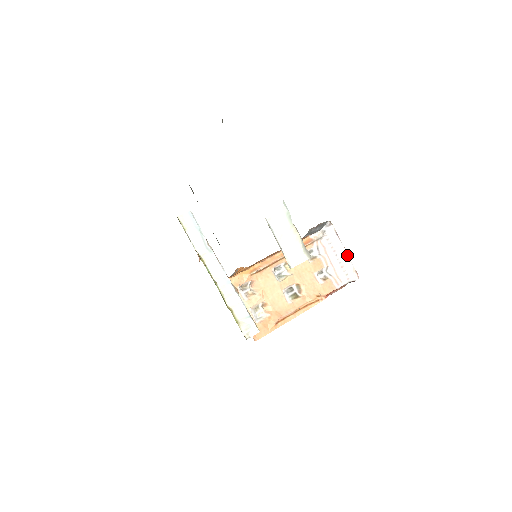
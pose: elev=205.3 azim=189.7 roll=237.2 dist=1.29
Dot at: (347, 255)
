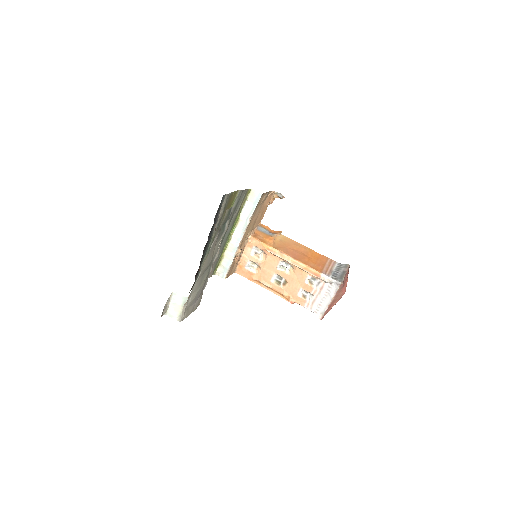
Dot at: (328, 305)
